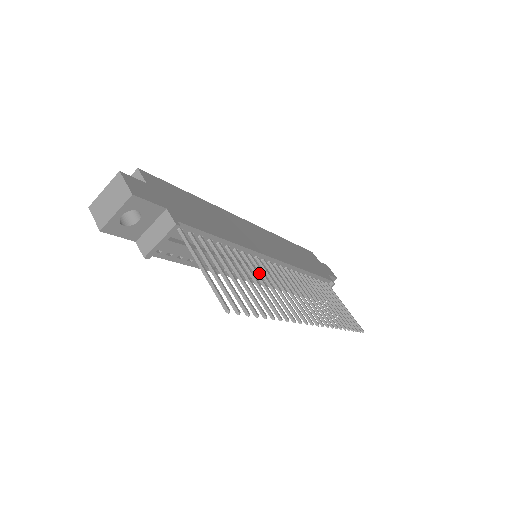
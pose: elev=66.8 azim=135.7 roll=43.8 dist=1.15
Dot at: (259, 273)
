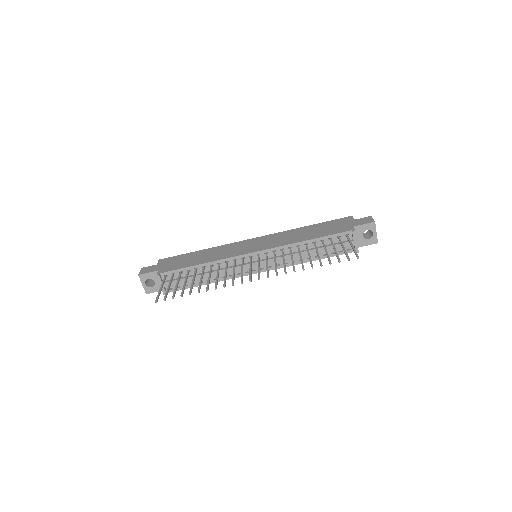
Dot at: (249, 266)
